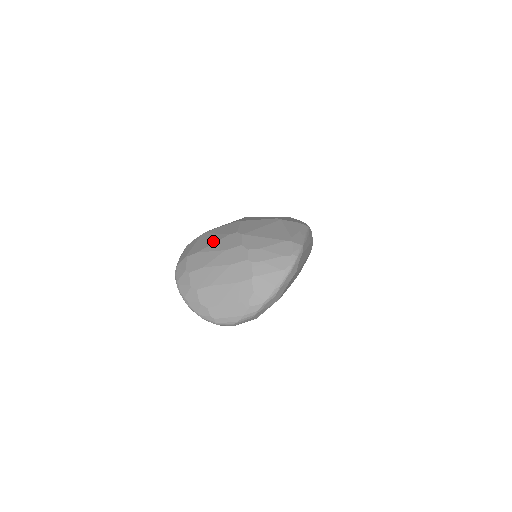
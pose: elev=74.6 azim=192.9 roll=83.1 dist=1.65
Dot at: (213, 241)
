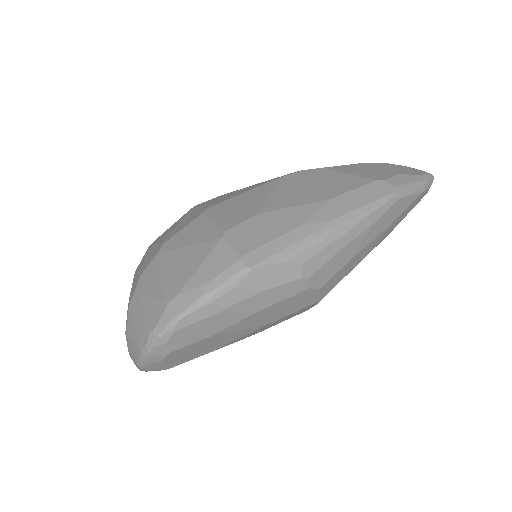
Dot at: (160, 239)
